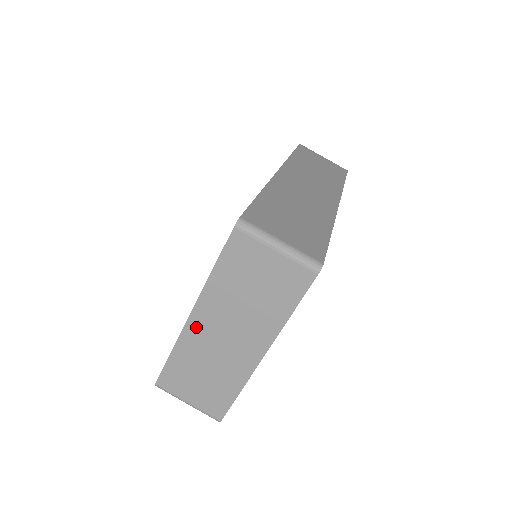
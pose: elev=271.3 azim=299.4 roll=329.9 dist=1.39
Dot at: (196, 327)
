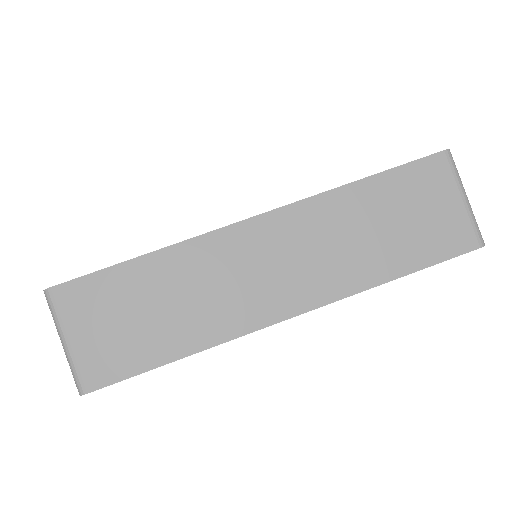
Dot at: occluded
